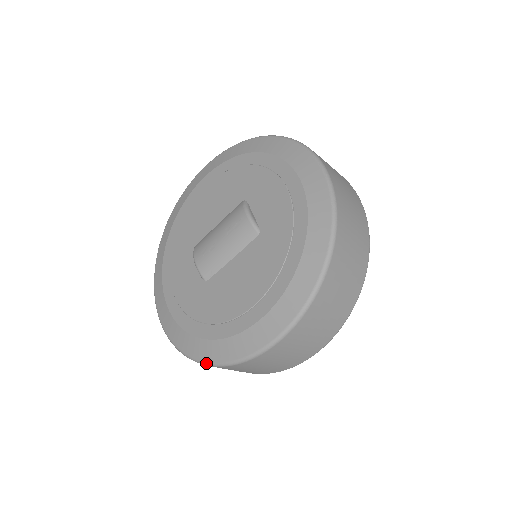
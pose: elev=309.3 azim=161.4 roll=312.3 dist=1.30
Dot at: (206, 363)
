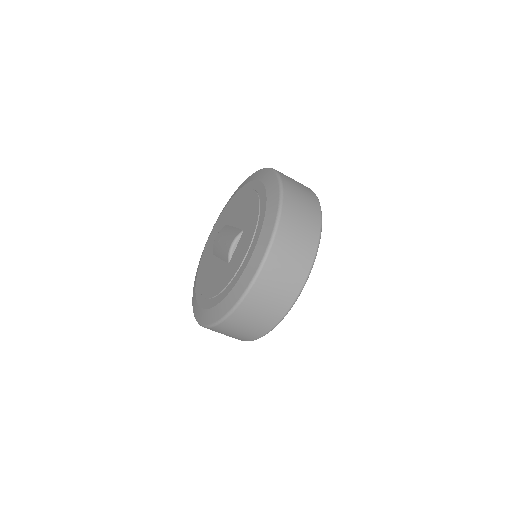
Dot at: occluded
